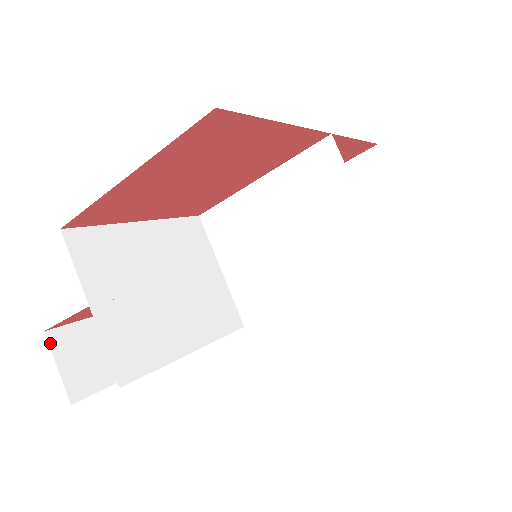
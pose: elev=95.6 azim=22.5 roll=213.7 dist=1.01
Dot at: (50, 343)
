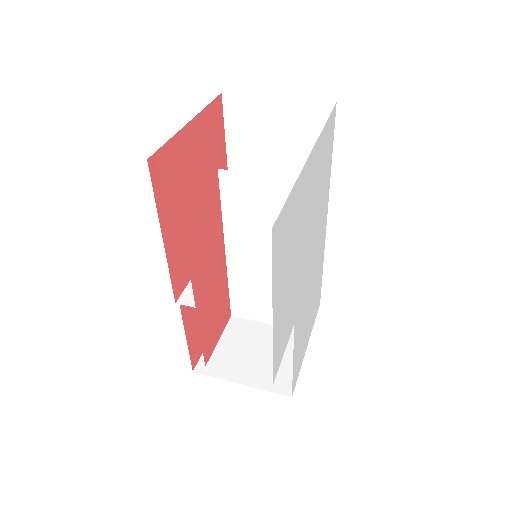
Dot at: occluded
